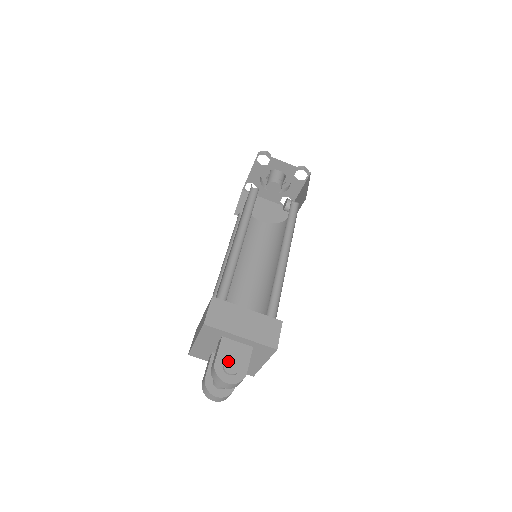
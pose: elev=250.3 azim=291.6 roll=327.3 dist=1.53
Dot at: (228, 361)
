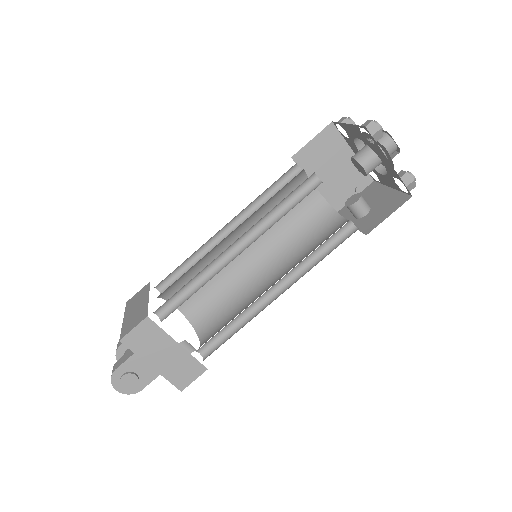
Dot at: (128, 376)
